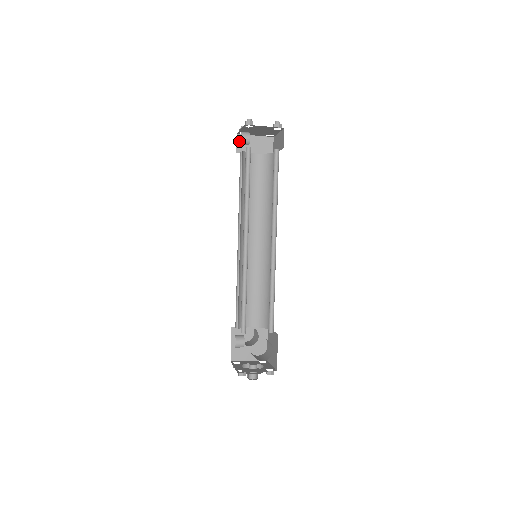
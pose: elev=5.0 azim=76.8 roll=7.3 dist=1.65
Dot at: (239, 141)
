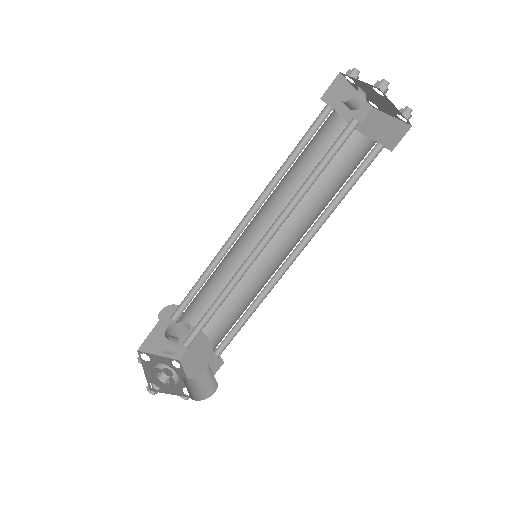
Dot at: (335, 84)
